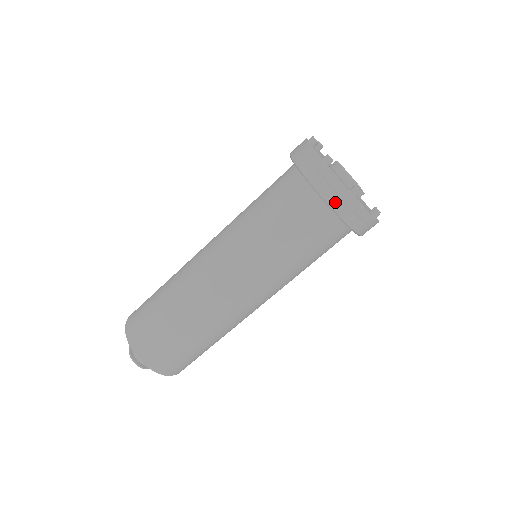
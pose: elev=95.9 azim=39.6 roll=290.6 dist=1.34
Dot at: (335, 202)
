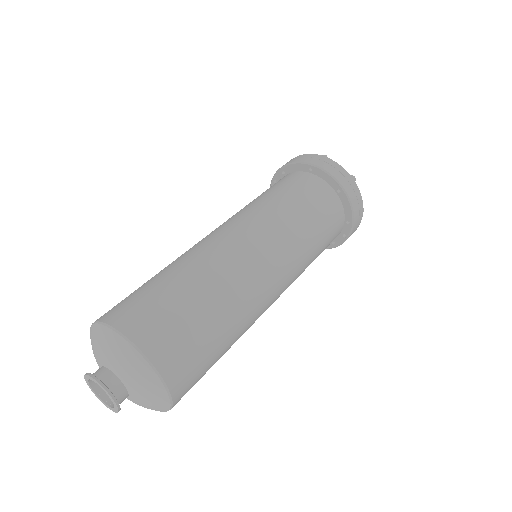
Dot at: (342, 180)
